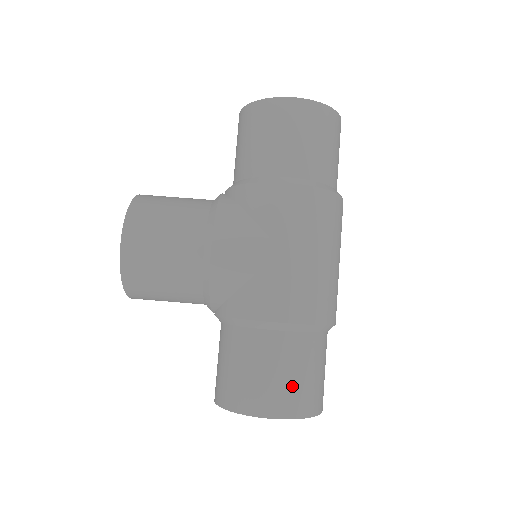
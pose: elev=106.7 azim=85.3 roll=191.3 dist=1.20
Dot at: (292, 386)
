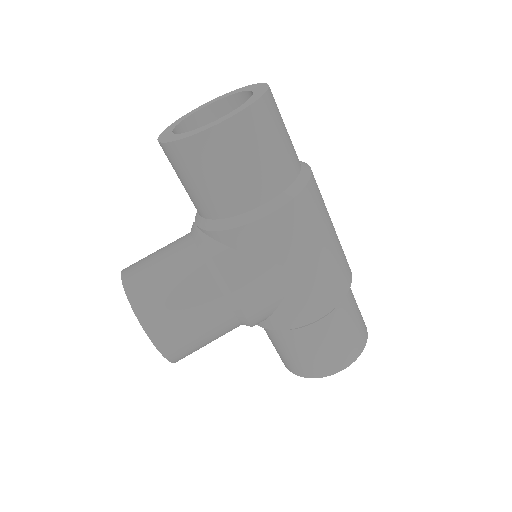
Dot at: (349, 341)
